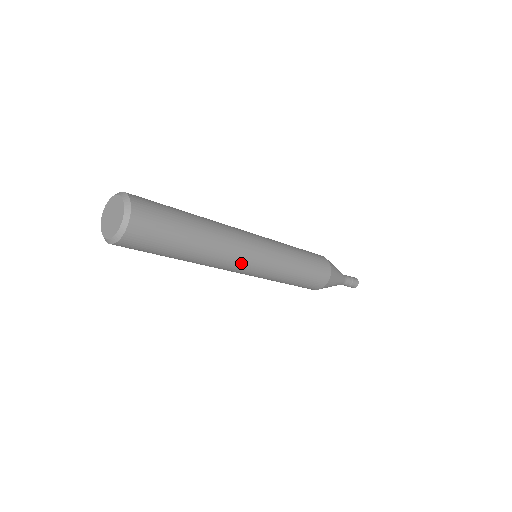
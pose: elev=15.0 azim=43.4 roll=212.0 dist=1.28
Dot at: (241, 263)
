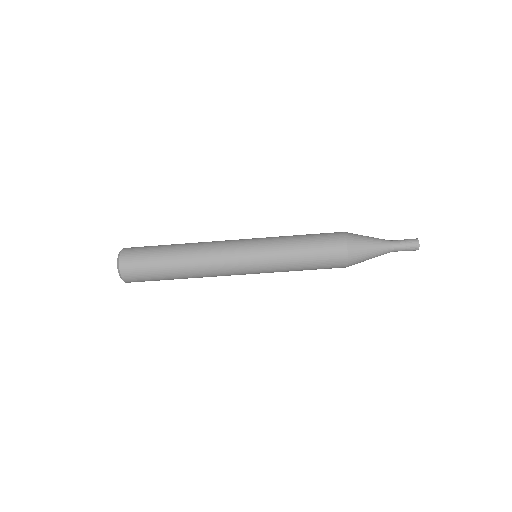
Dot at: (227, 270)
